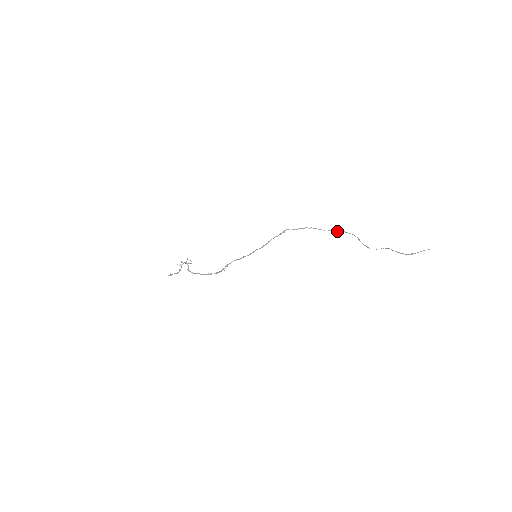
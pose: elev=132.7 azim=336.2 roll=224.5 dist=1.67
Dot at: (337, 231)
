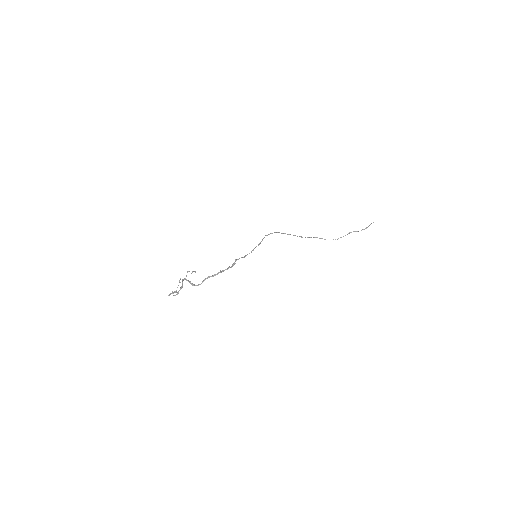
Dot at: occluded
